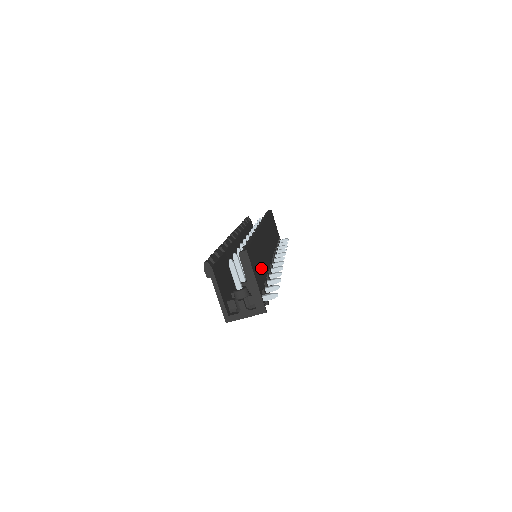
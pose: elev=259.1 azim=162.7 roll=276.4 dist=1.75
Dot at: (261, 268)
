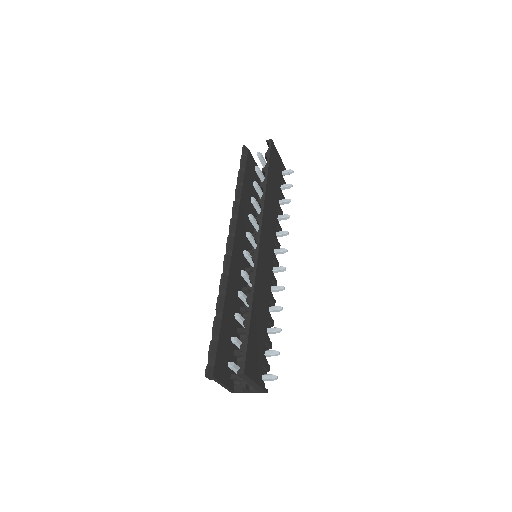
Dot at: (260, 337)
